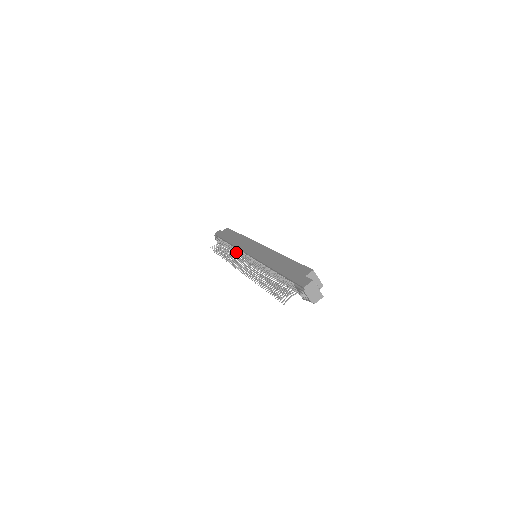
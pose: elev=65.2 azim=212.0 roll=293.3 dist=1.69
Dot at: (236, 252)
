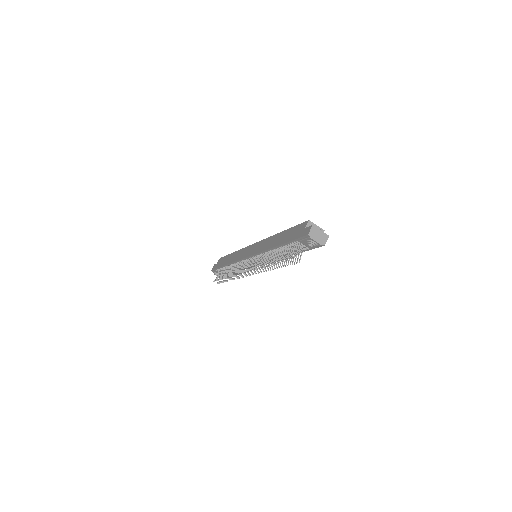
Dot at: occluded
